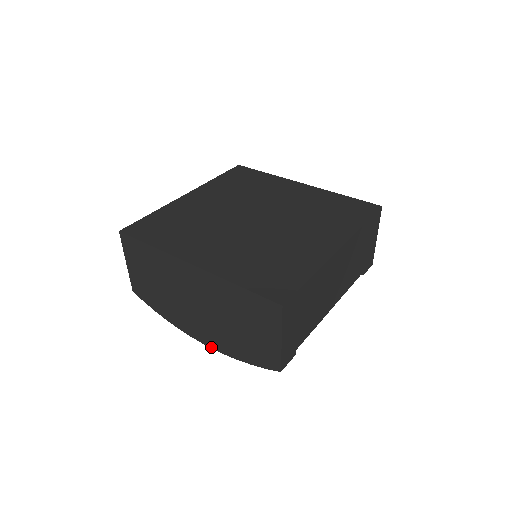
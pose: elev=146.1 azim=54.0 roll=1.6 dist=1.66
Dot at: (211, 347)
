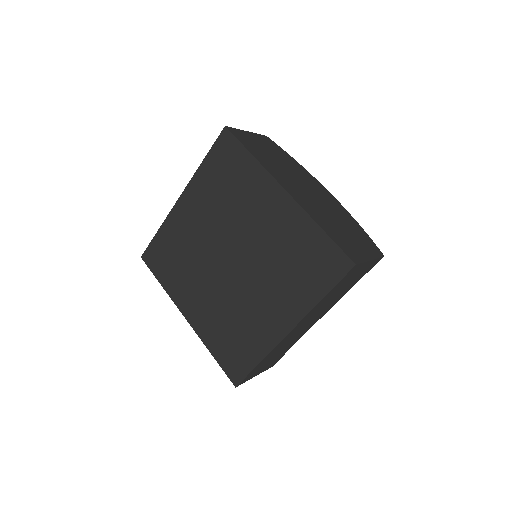
Dot at: occluded
